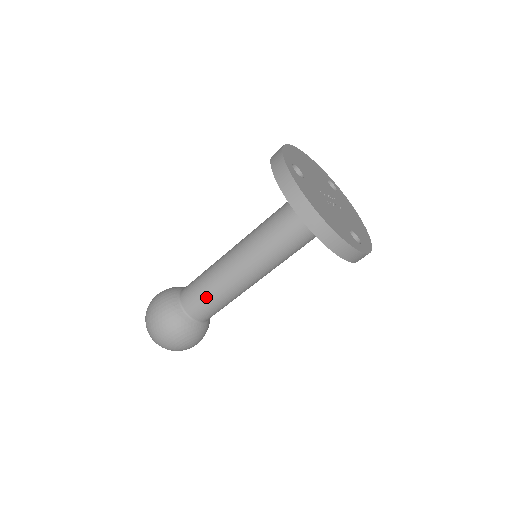
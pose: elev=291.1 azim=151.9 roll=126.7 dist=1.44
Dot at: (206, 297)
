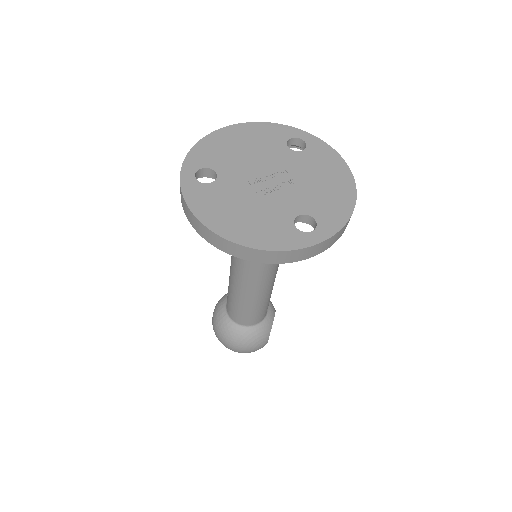
Dot at: (236, 307)
